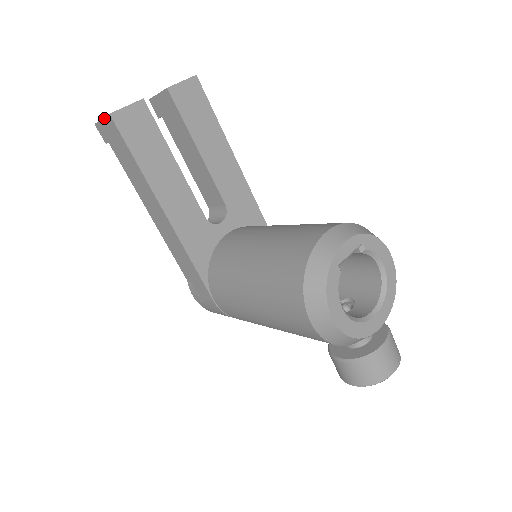
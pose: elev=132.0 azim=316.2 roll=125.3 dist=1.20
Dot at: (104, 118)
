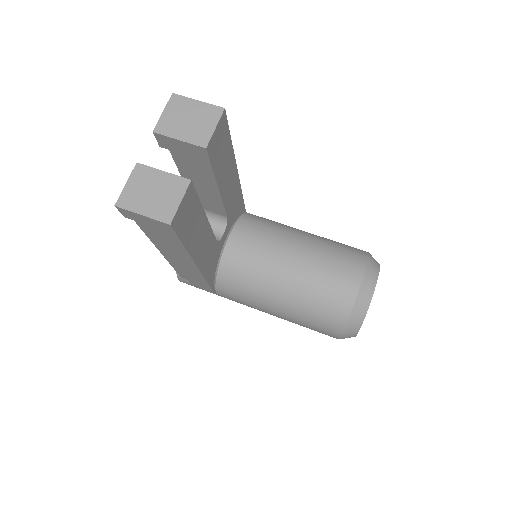
Dot at: (151, 219)
